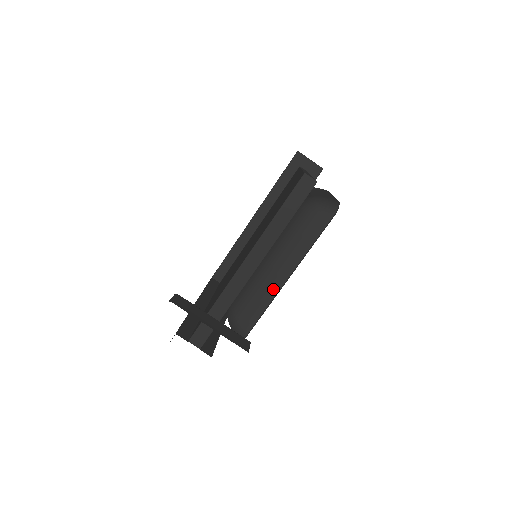
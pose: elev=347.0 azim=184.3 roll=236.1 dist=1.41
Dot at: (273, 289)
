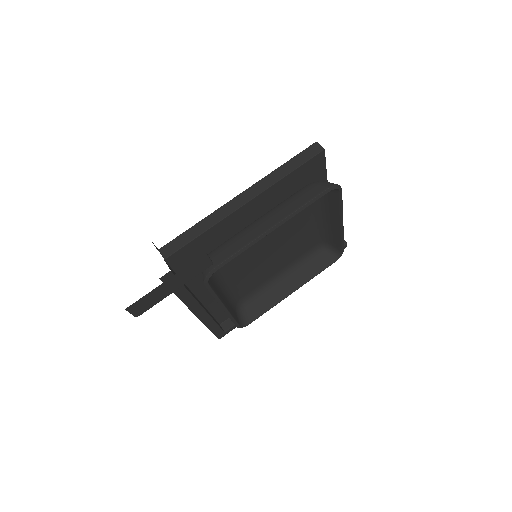
Dot at: (256, 234)
